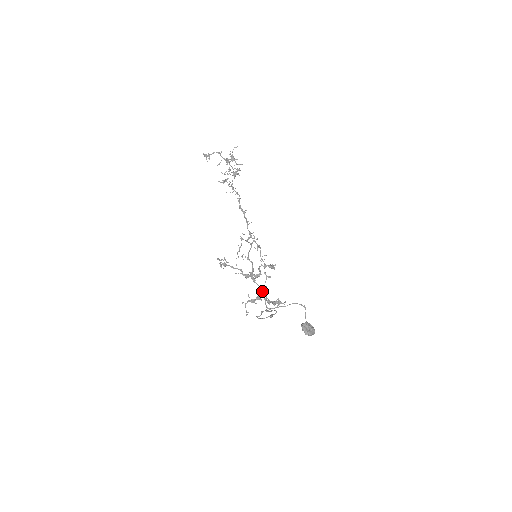
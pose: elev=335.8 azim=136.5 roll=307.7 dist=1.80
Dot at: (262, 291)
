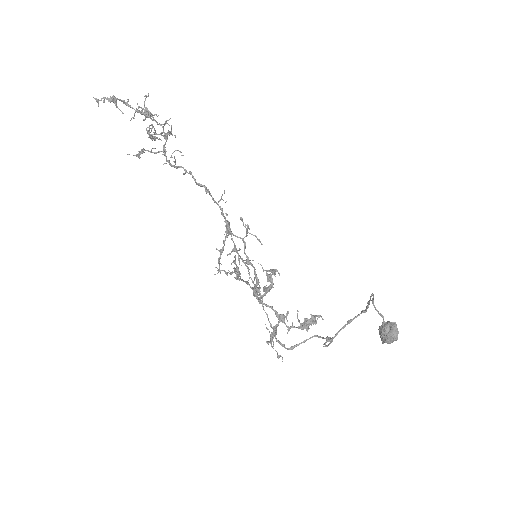
Dot at: (277, 315)
